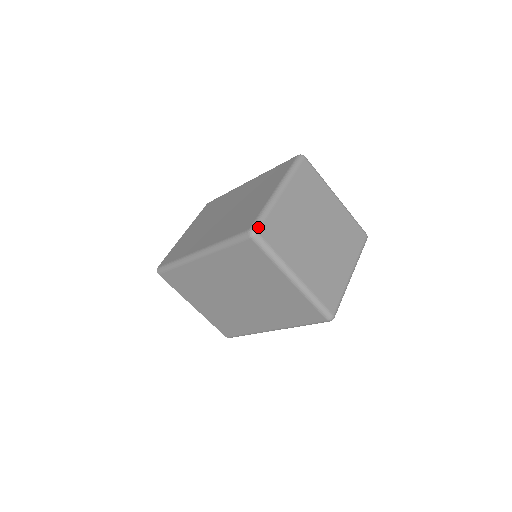
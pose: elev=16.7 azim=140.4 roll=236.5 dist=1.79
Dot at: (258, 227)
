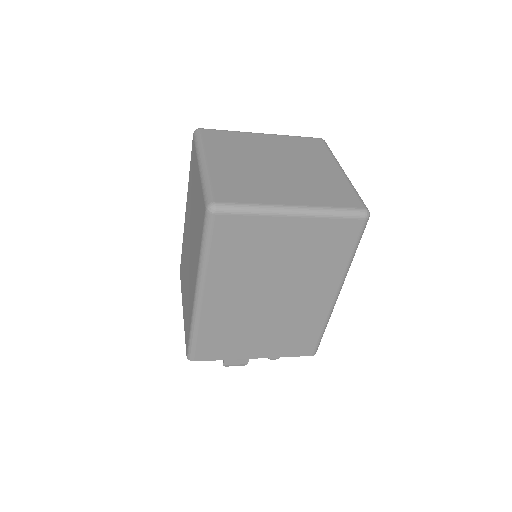
Dot at: (211, 199)
